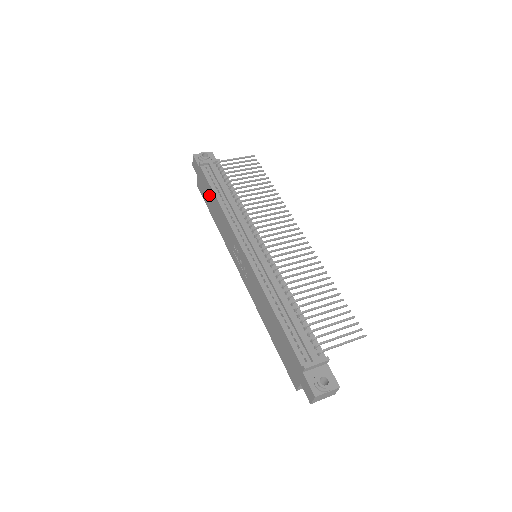
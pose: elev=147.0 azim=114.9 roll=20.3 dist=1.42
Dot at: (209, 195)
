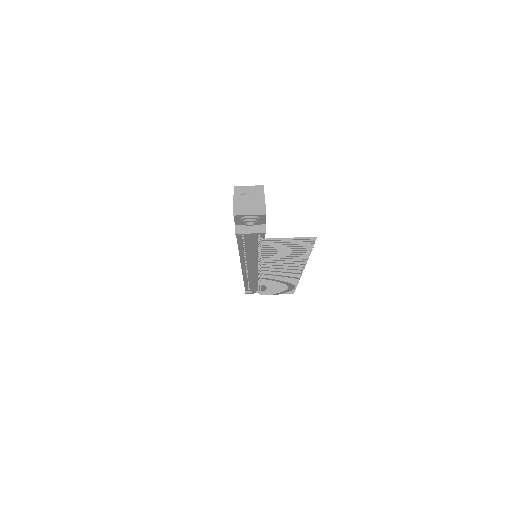
Dot at: occluded
